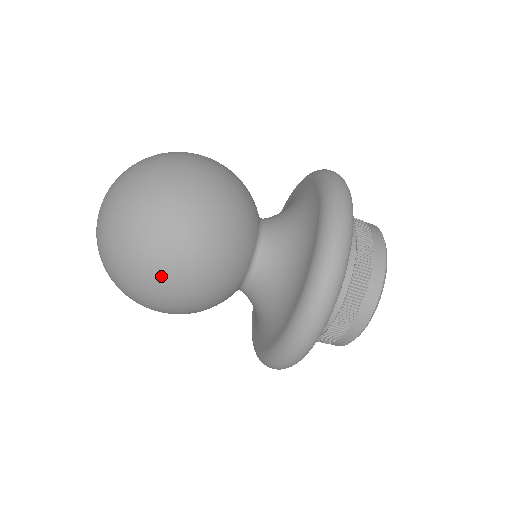
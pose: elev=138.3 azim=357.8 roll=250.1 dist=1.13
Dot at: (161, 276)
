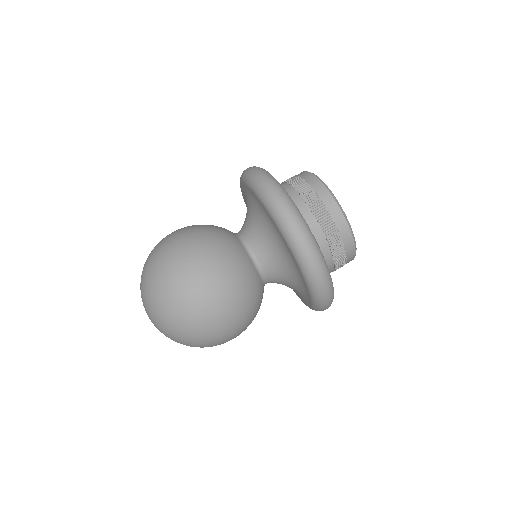
Dot at: (179, 263)
